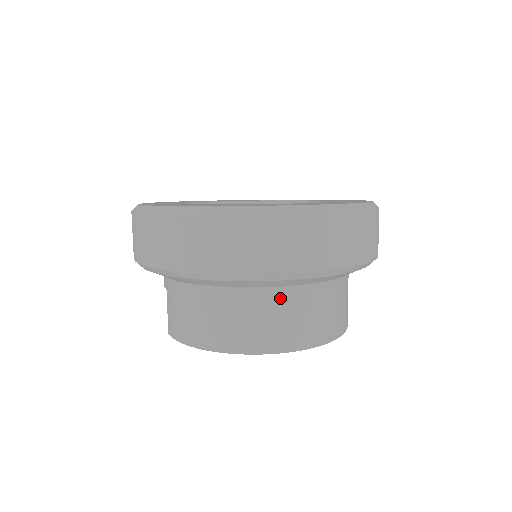
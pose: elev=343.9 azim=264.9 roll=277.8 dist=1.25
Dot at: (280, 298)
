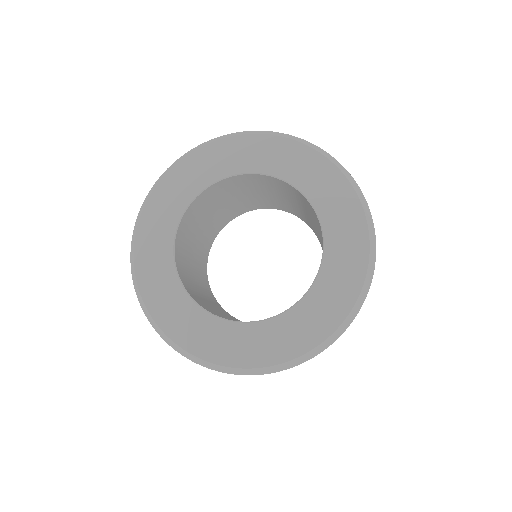
Dot at: occluded
